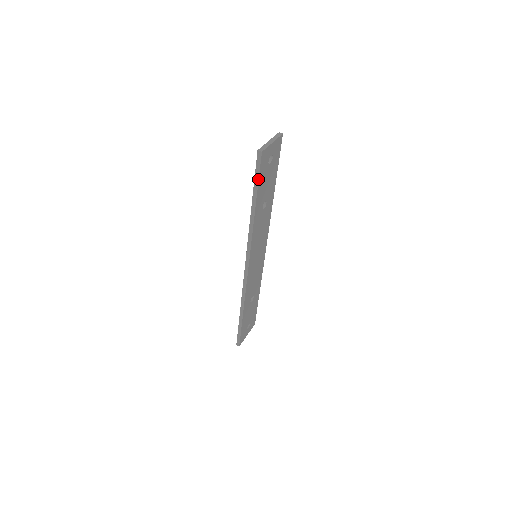
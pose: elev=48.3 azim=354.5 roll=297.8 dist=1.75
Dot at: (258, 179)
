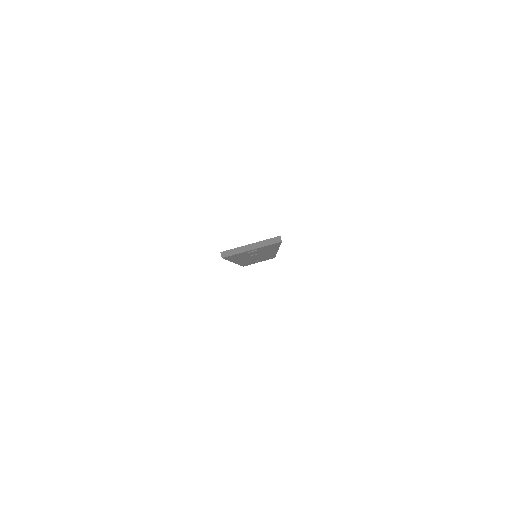
Dot at: (225, 259)
